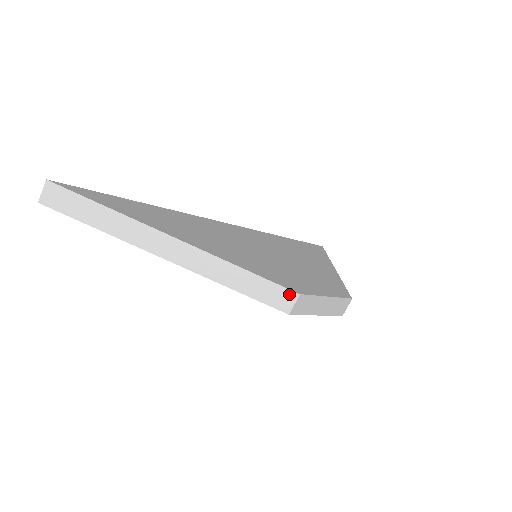
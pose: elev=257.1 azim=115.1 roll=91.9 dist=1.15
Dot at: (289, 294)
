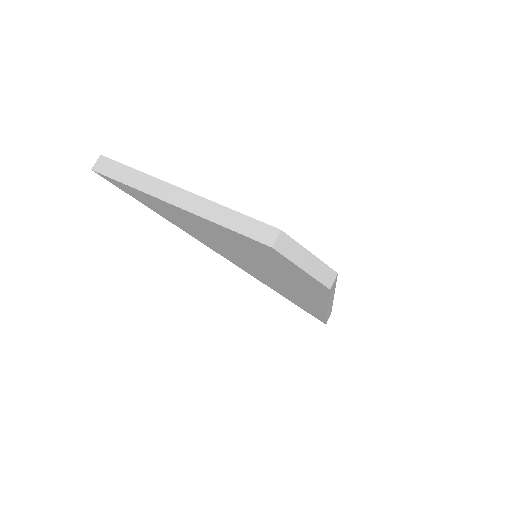
Dot at: (272, 230)
